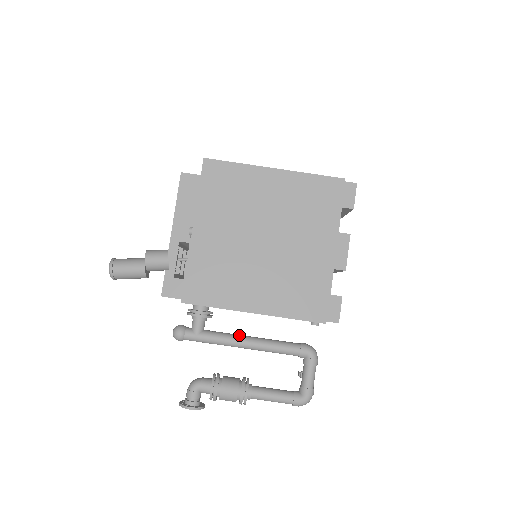
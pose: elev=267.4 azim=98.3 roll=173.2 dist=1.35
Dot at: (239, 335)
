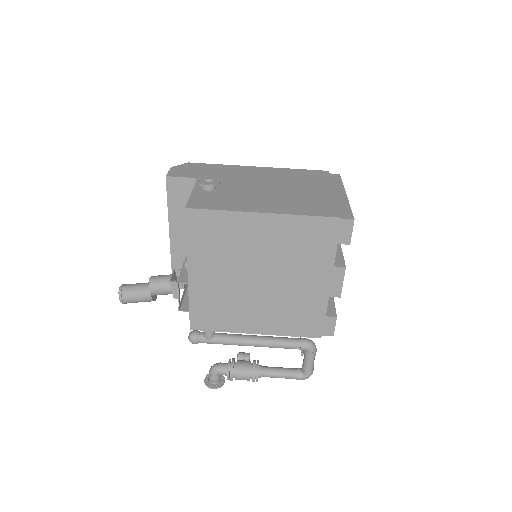
Dot at: (246, 337)
